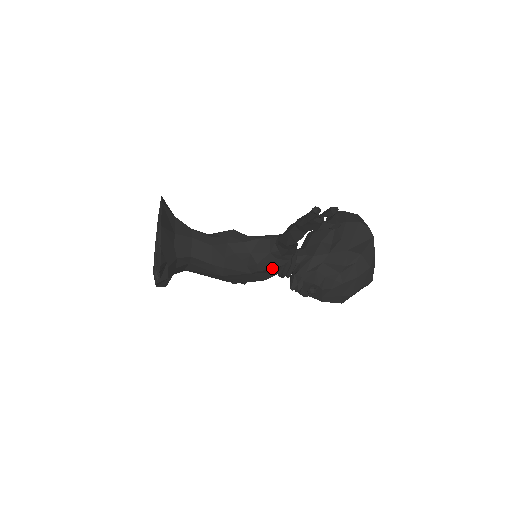
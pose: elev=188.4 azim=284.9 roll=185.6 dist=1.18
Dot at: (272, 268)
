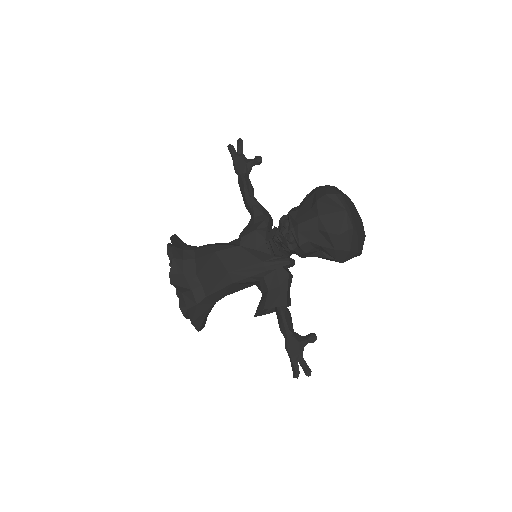
Dot at: (252, 231)
